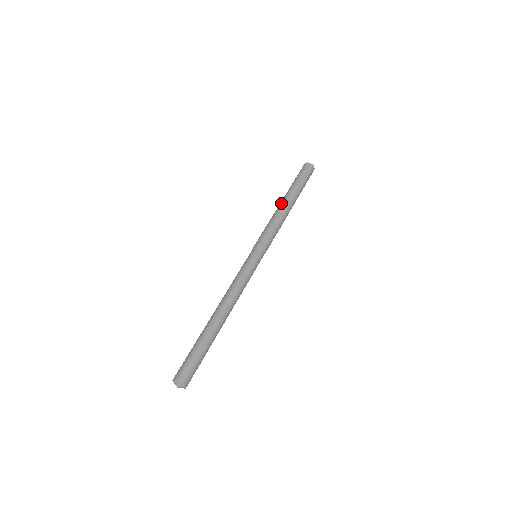
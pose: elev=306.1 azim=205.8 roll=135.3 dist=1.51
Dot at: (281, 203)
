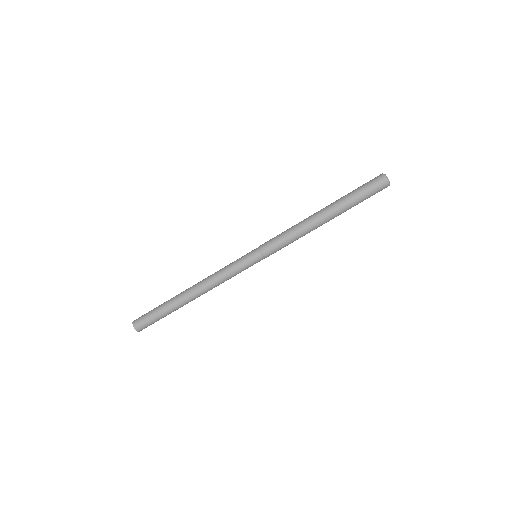
Dot at: (317, 215)
